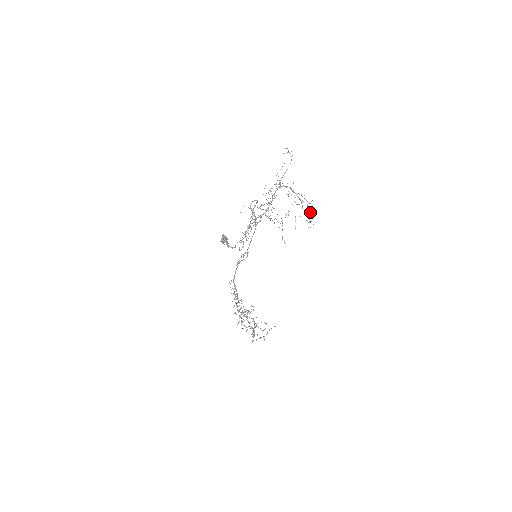
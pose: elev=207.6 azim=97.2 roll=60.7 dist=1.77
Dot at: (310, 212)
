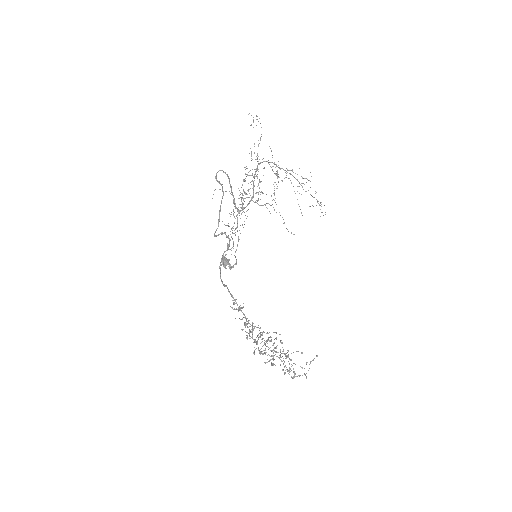
Dot at: occluded
